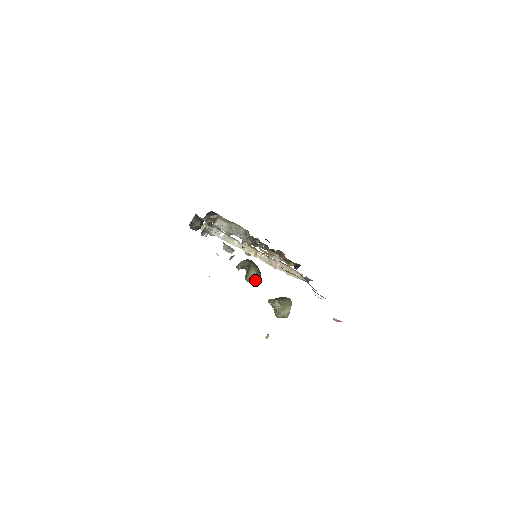
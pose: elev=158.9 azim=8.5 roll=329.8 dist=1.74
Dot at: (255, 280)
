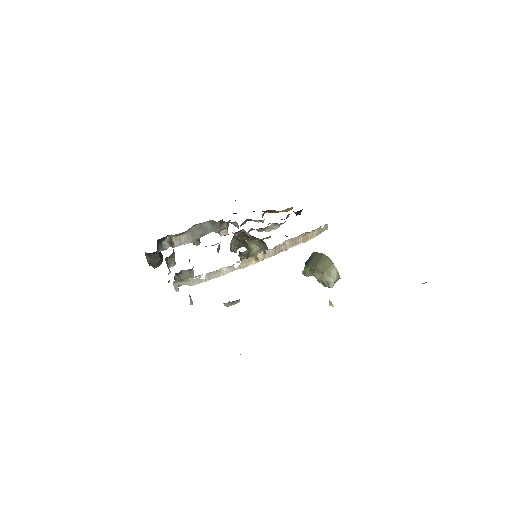
Dot at: occluded
